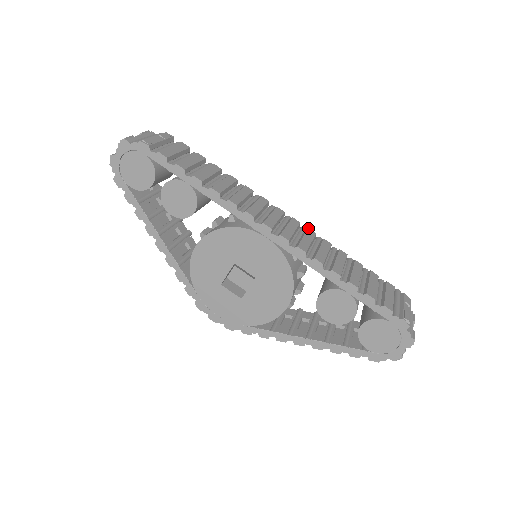
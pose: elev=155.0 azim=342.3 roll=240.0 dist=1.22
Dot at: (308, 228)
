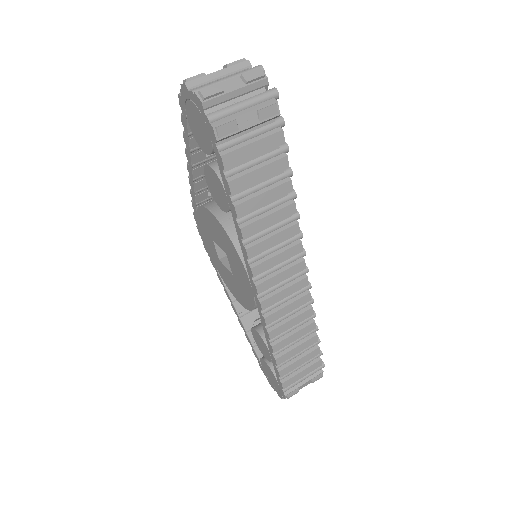
Dot at: (310, 293)
